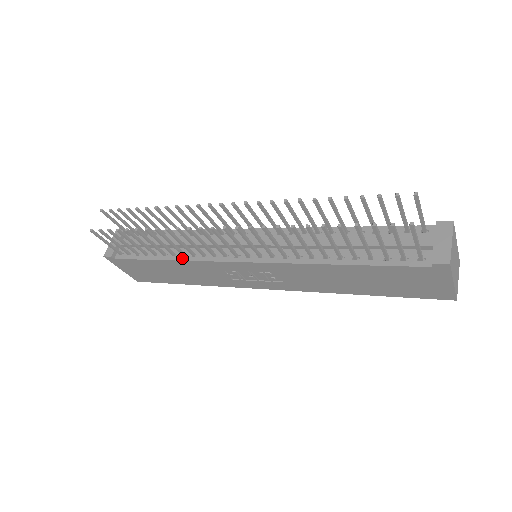
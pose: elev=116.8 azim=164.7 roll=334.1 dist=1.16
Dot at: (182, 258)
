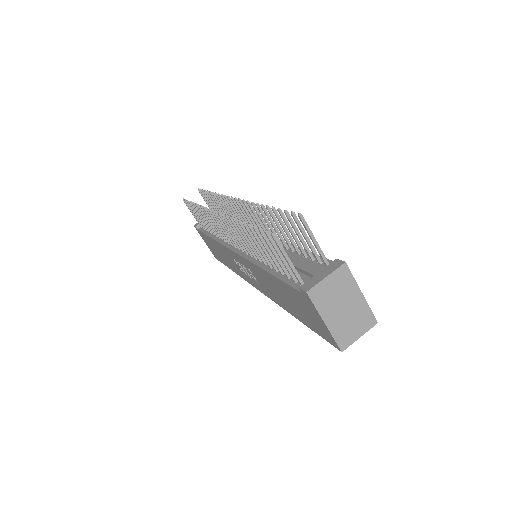
Dot at: (217, 239)
